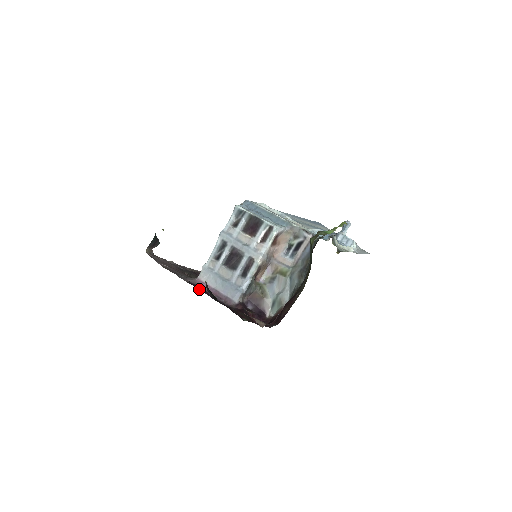
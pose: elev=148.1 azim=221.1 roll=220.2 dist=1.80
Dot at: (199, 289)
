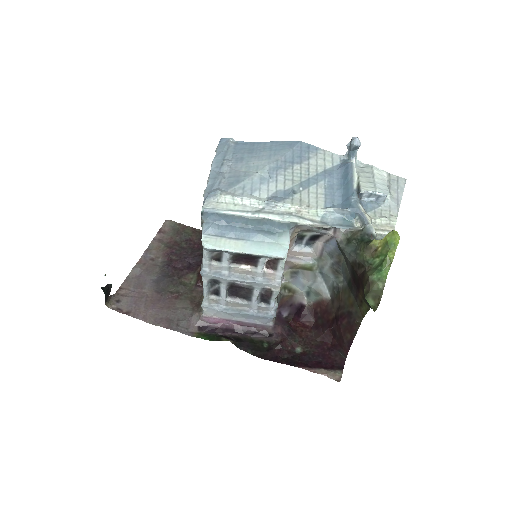
Dot at: (218, 332)
